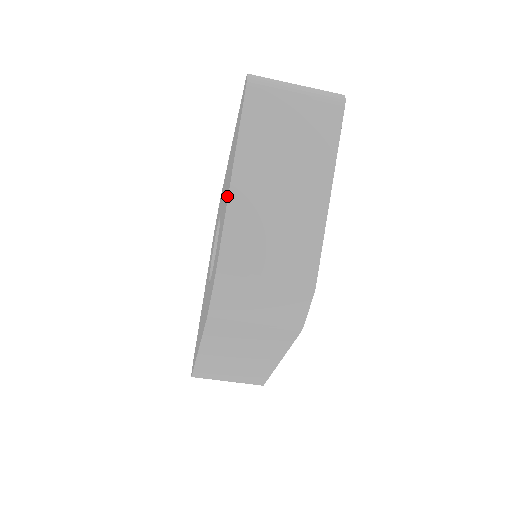
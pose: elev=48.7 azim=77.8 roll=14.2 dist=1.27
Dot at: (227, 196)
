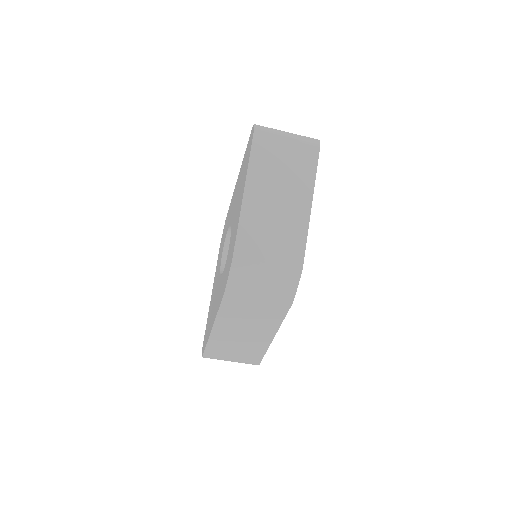
Dot at: (240, 205)
